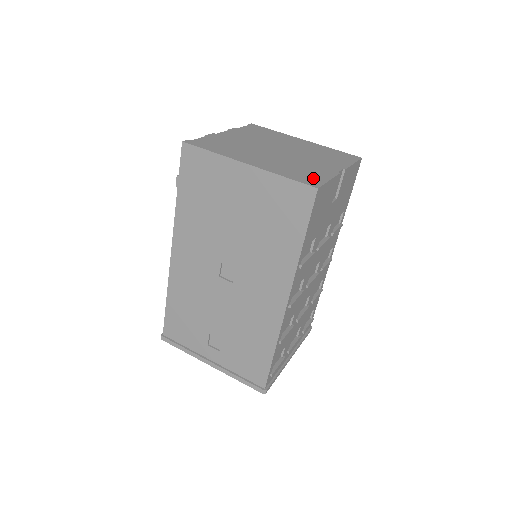
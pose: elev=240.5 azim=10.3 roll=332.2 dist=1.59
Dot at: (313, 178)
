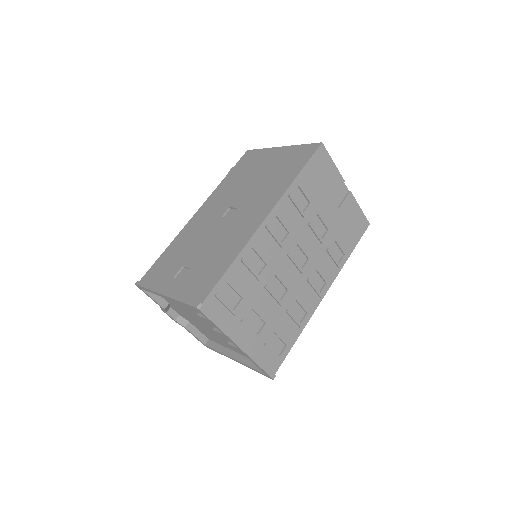
Dot at: occluded
